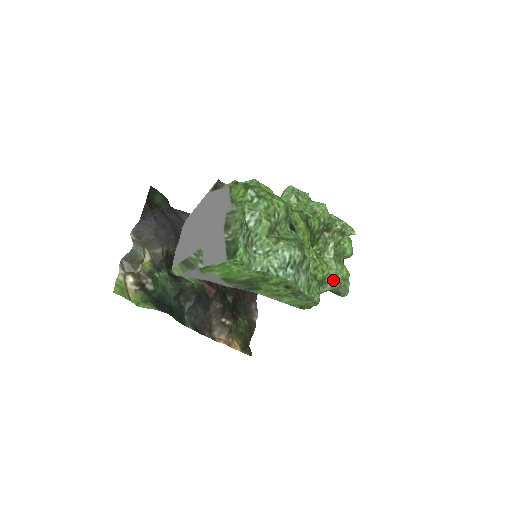
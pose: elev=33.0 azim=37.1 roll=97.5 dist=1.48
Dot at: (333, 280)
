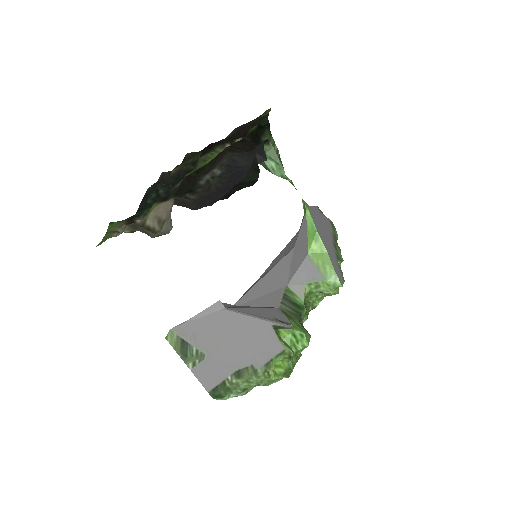
Dot at: occluded
